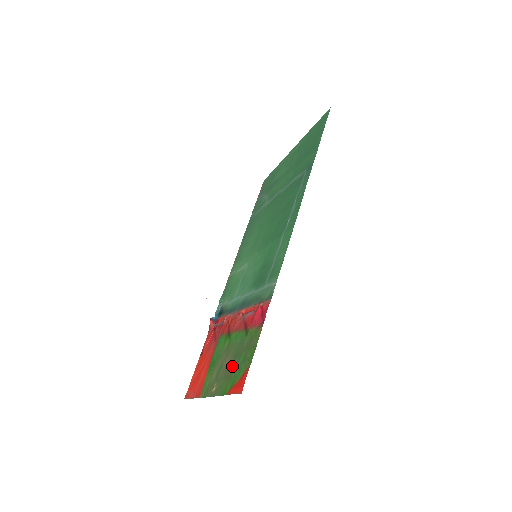
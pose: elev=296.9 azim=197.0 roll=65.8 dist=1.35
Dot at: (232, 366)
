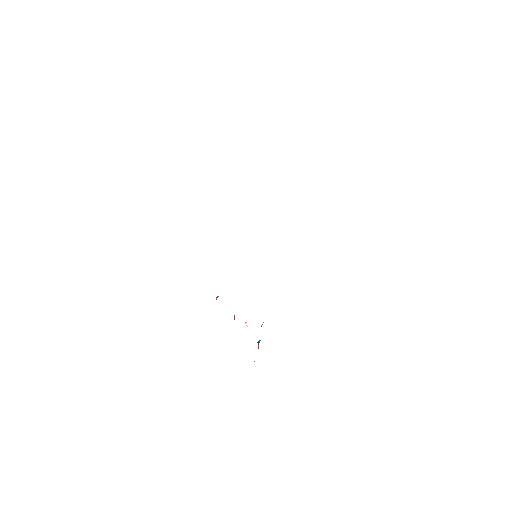
Dot at: occluded
